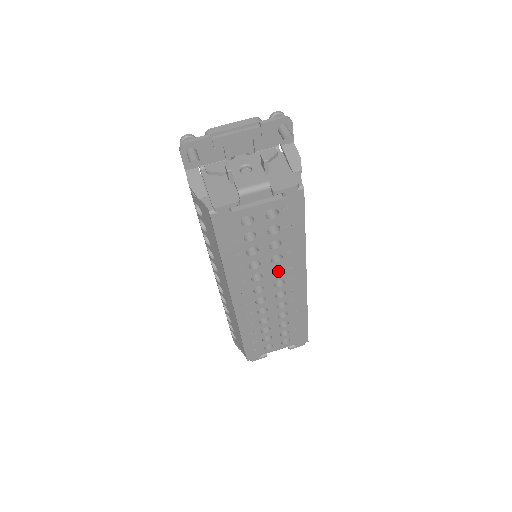
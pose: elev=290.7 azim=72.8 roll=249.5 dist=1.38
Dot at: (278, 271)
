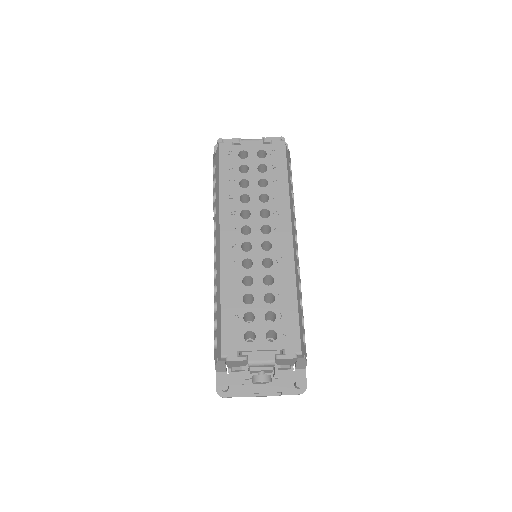
Dot at: (266, 220)
